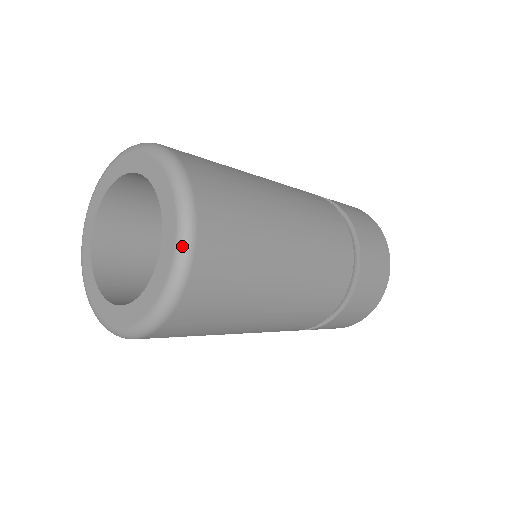
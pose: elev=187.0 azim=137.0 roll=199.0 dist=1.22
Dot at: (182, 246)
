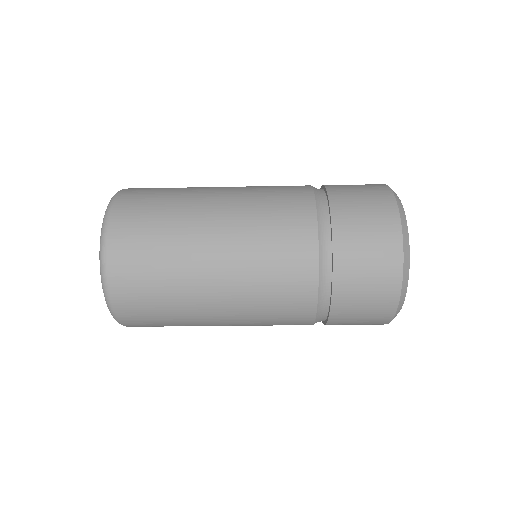
Dot at: (100, 247)
